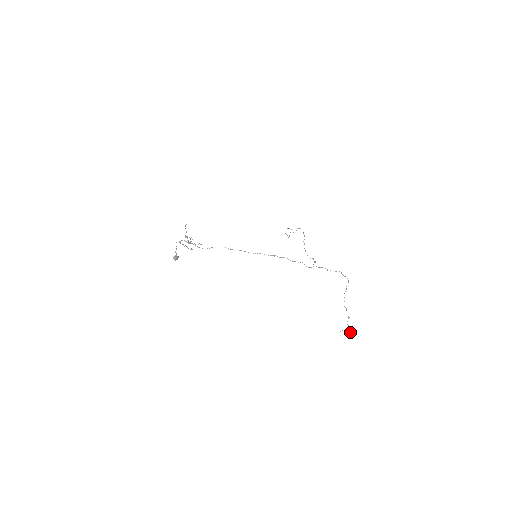
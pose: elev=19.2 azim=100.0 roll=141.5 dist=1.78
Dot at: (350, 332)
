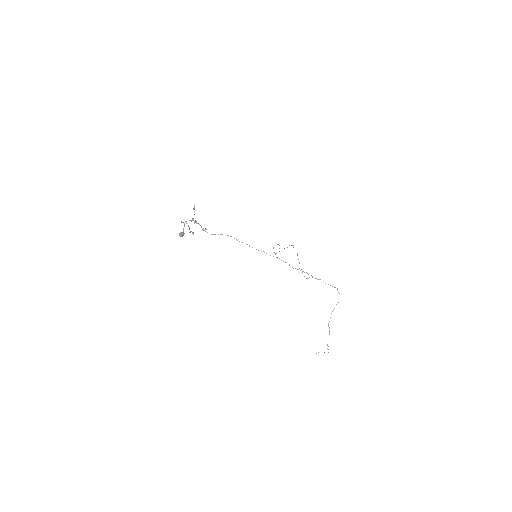
Dot at: occluded
